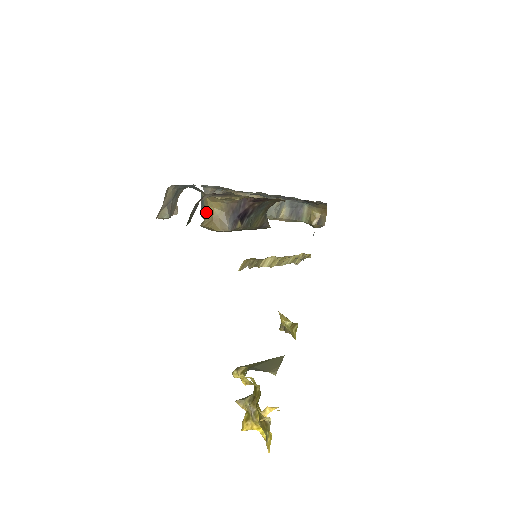
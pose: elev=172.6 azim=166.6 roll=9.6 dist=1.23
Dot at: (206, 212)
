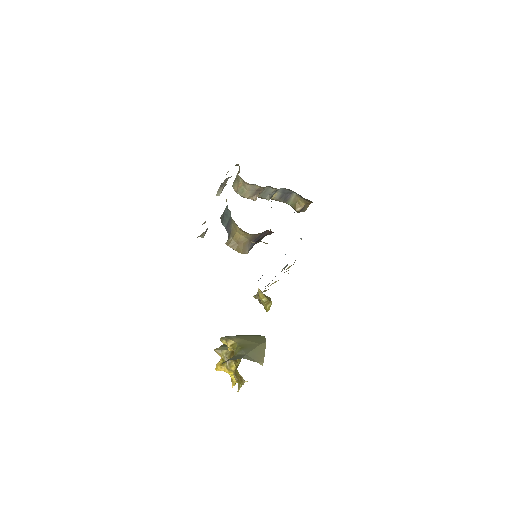
Dot at: (233, 234)
